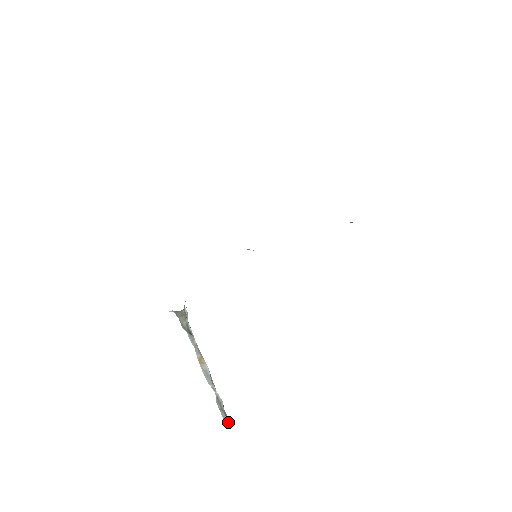
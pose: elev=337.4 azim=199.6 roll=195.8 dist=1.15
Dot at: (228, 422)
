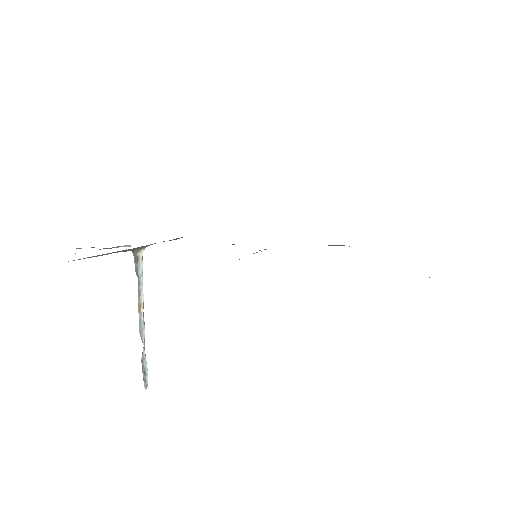
Dot at: (145, 382)
